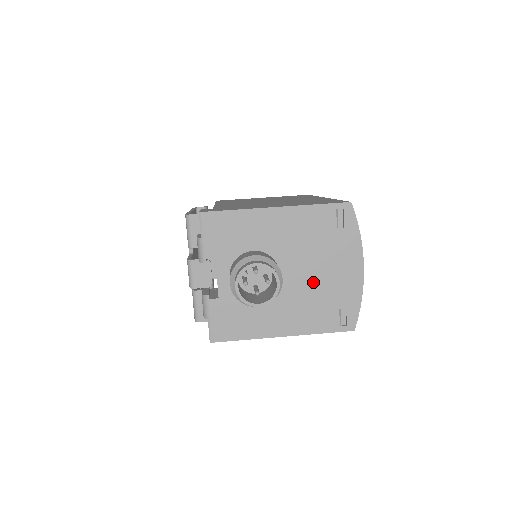
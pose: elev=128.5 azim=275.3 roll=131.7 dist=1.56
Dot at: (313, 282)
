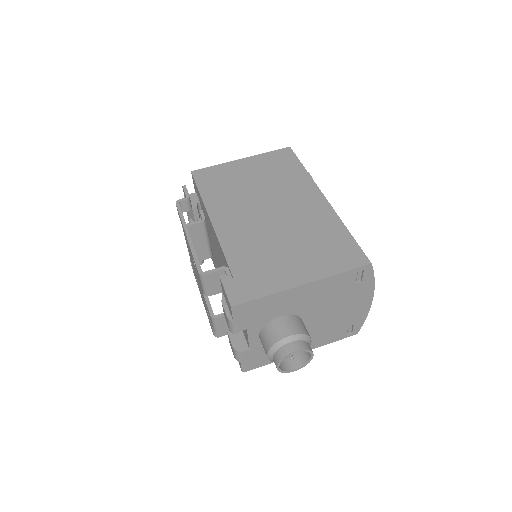
Dot at: (330, 319)
